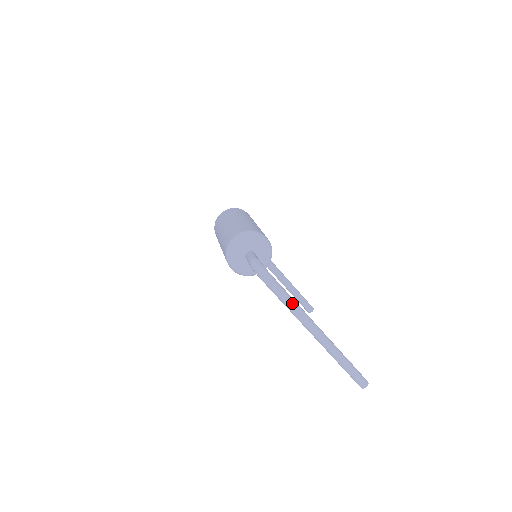
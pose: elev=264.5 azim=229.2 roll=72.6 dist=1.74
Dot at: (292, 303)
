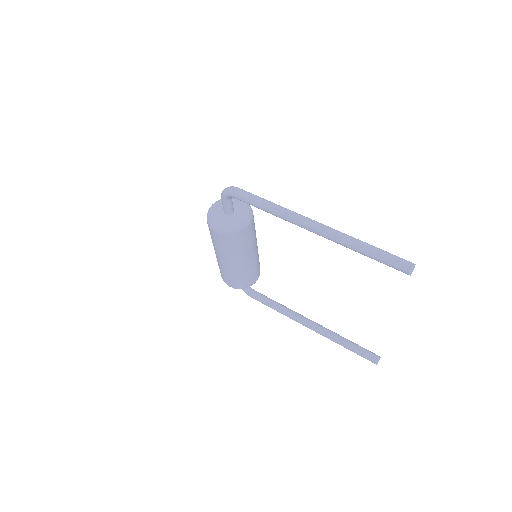
Dot at: (269, 202)
